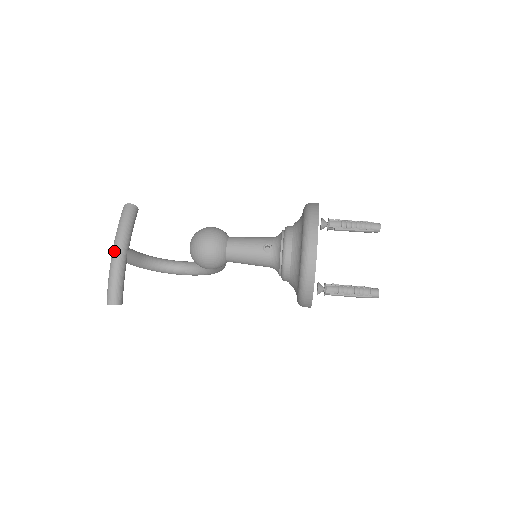
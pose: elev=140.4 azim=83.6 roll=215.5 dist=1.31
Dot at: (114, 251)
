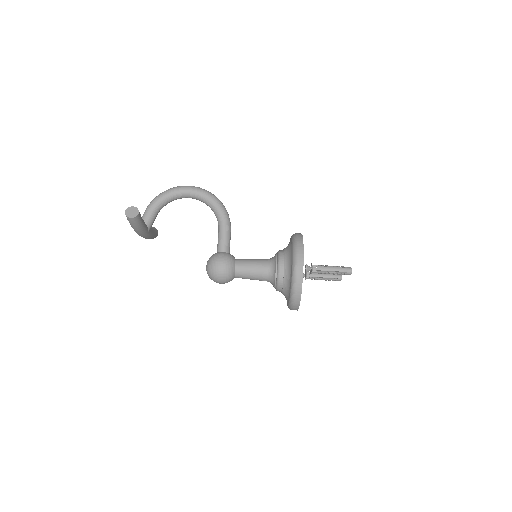
Dot at: occluded
